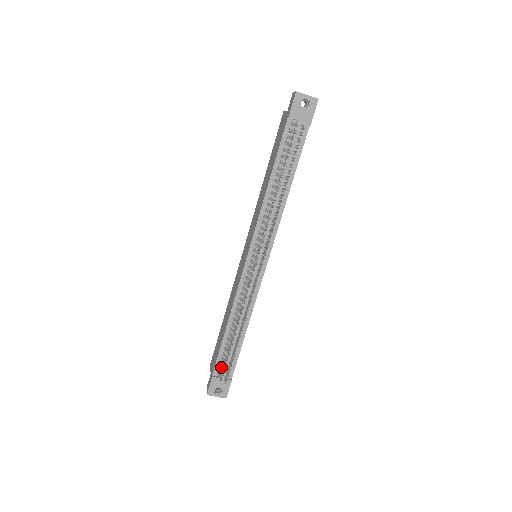
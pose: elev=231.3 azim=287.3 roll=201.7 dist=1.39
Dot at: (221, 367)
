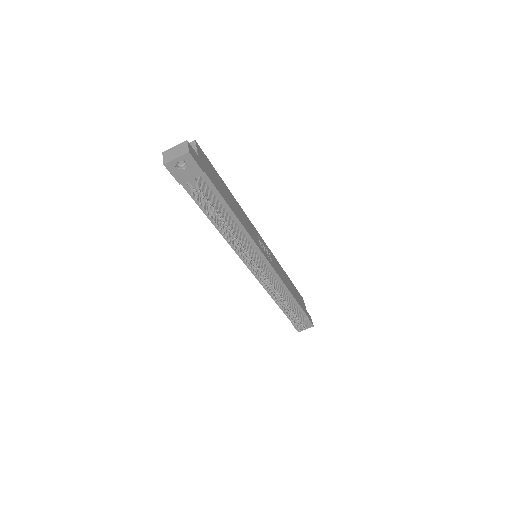
Dot at: (294, 317)
